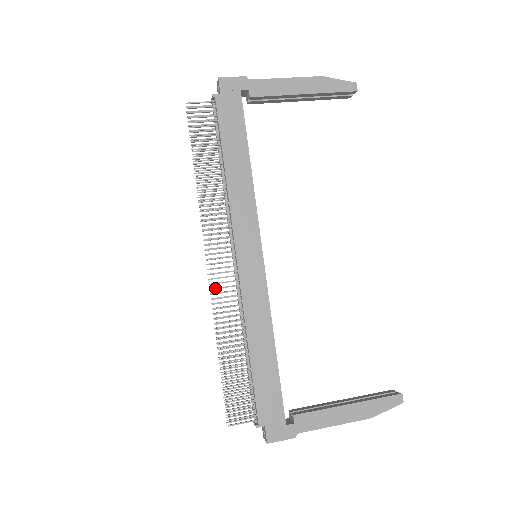
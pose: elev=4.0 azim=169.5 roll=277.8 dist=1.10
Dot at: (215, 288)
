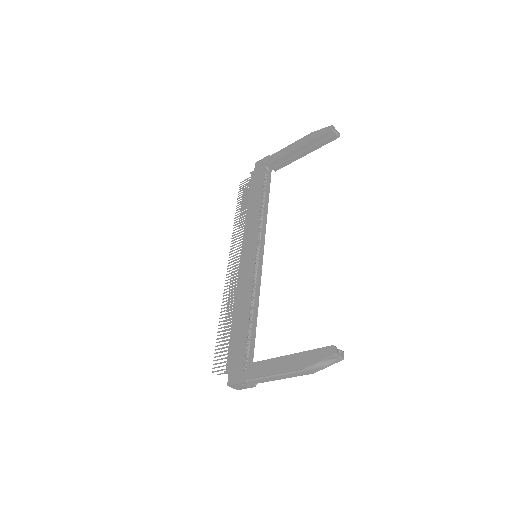
Dot at: (227, 280)
